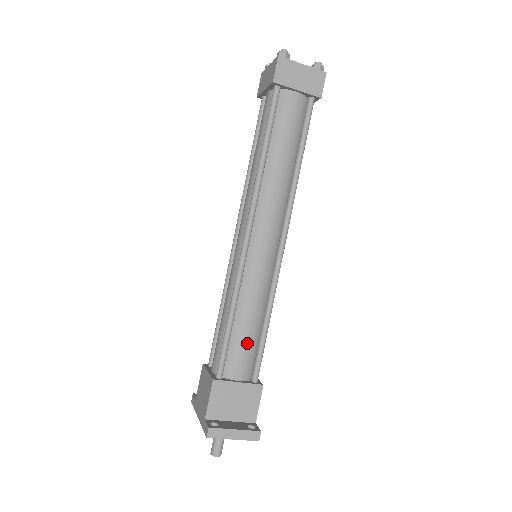
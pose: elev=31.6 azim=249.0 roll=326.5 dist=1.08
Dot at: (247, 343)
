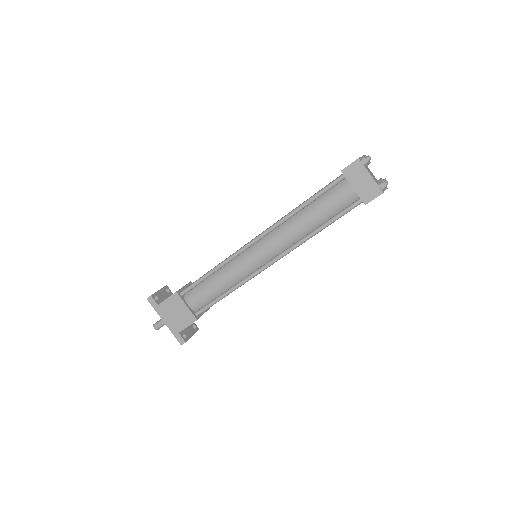
Dot at: occluded
